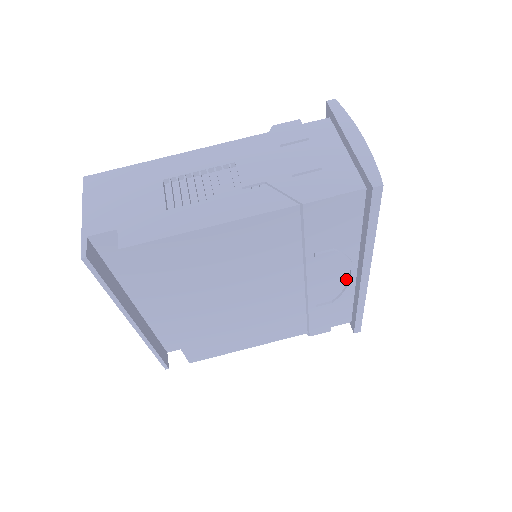
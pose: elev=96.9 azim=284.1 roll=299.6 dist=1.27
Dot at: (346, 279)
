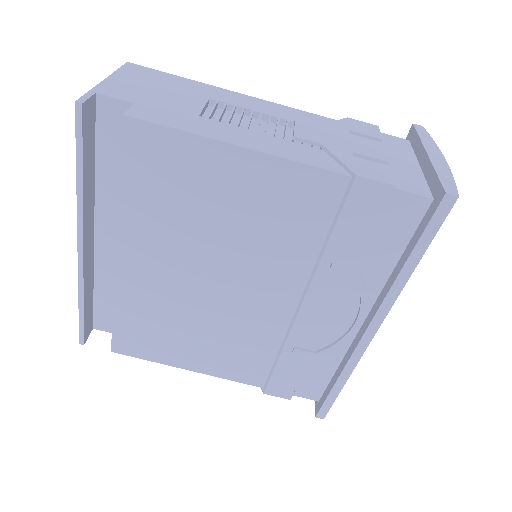
Dot at: (345, 328)
